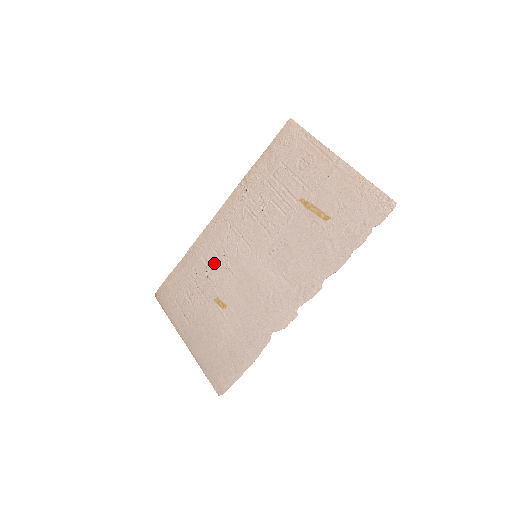
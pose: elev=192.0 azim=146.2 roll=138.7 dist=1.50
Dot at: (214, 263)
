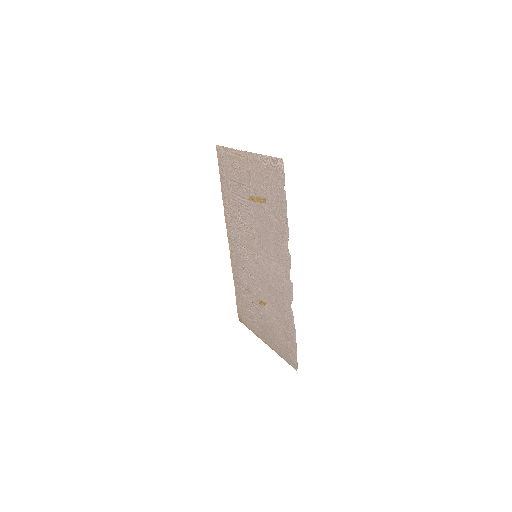
Dot at: (245, 277)
